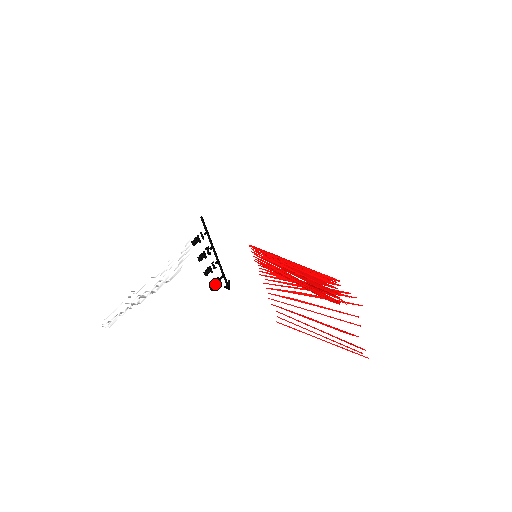
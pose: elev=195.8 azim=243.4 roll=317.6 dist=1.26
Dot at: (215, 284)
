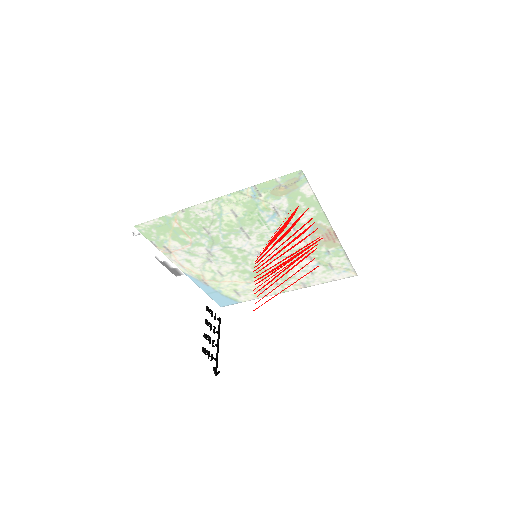
Dot at: (208, 353)
